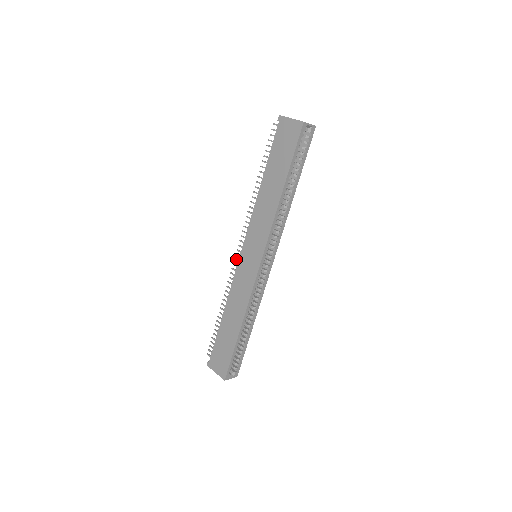
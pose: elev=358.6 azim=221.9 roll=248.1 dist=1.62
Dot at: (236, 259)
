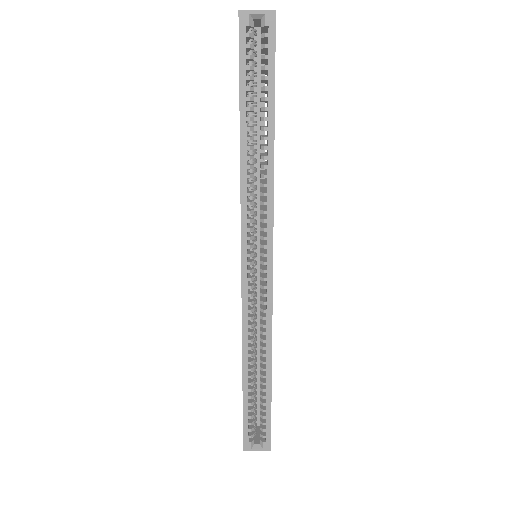
Dot at: occluded
